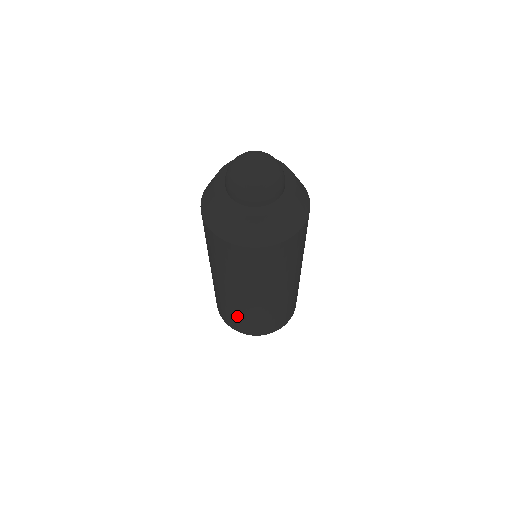
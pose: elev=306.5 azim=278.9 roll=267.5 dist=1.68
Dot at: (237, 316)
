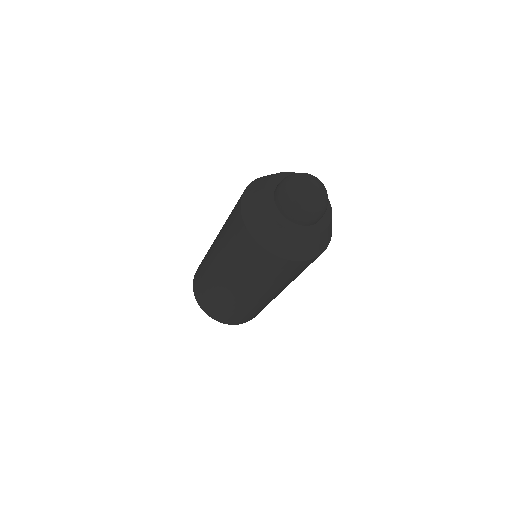
Dot at: (204, 284)
